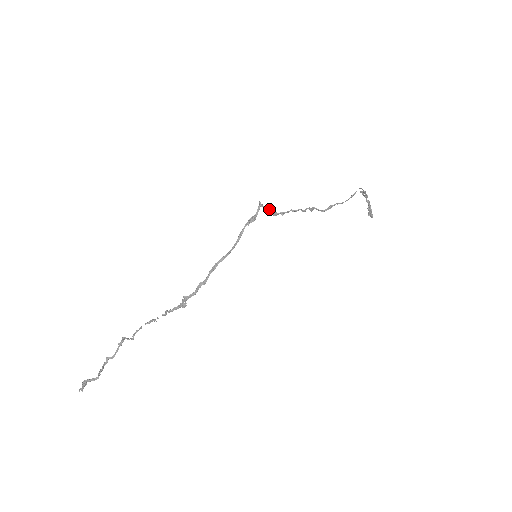
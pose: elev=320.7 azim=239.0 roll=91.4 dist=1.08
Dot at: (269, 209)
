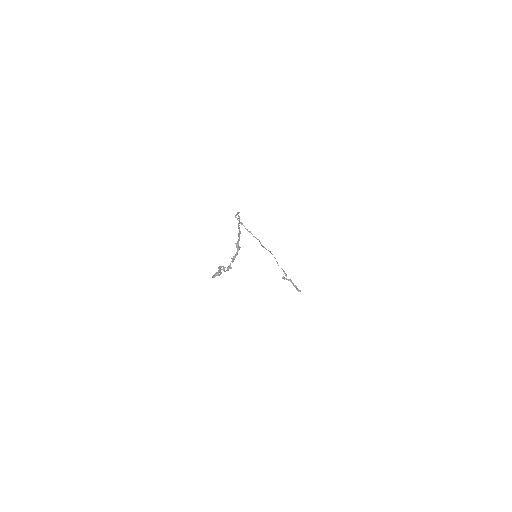
Dot at: (242, 224)
